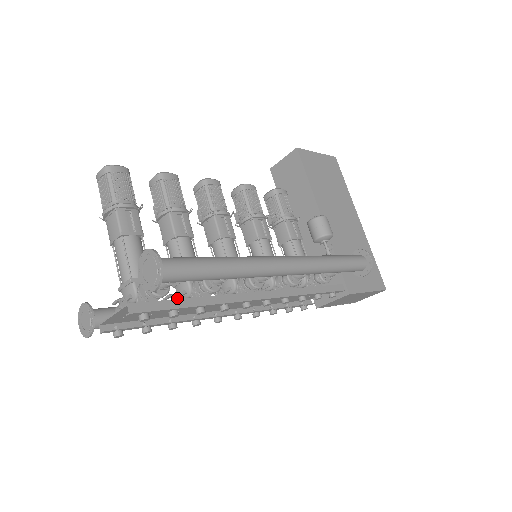
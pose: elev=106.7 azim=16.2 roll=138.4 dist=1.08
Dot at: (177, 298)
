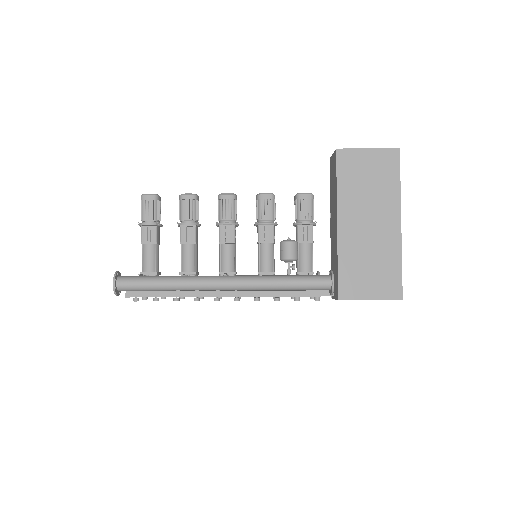
Dot at: occluded
